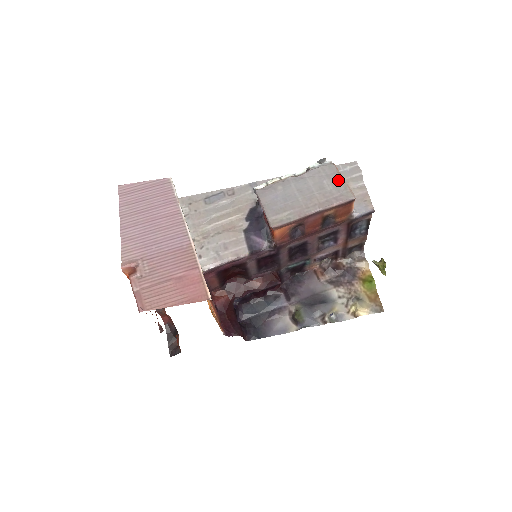
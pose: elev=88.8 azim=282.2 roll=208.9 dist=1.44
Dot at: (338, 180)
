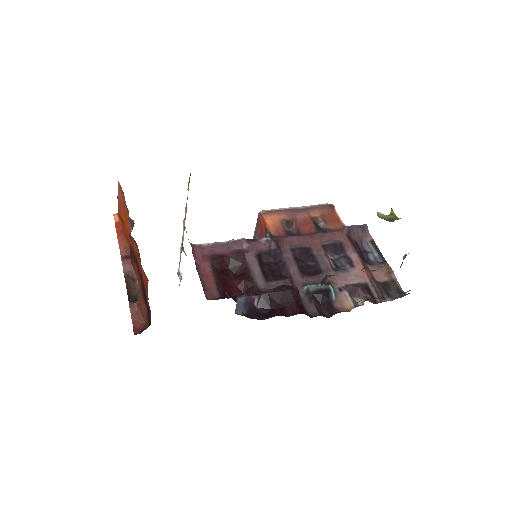
Dot at: occluded
